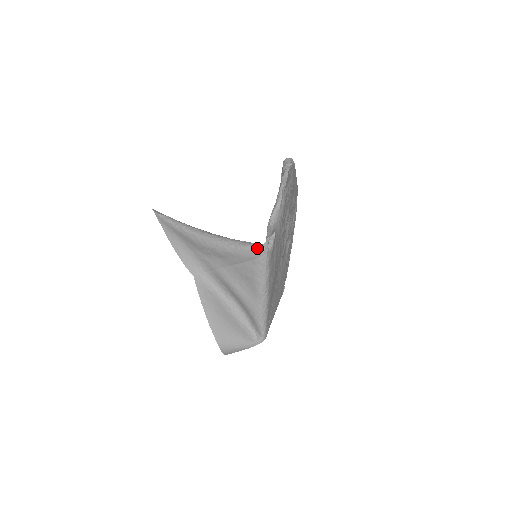
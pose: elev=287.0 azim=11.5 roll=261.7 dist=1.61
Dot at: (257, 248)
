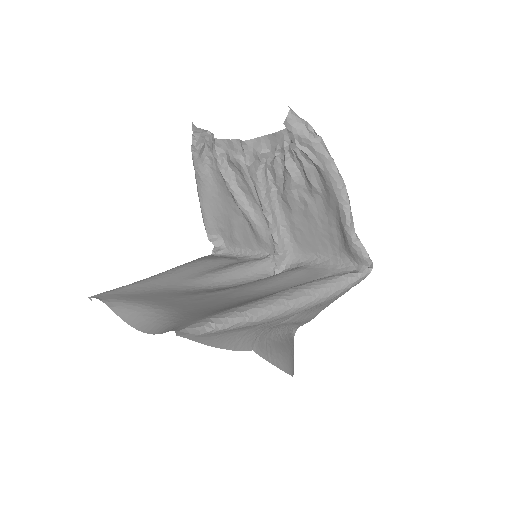
Dot at: (366, 276)
